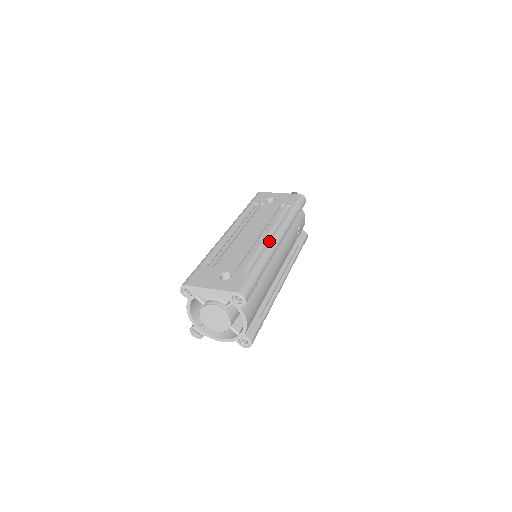
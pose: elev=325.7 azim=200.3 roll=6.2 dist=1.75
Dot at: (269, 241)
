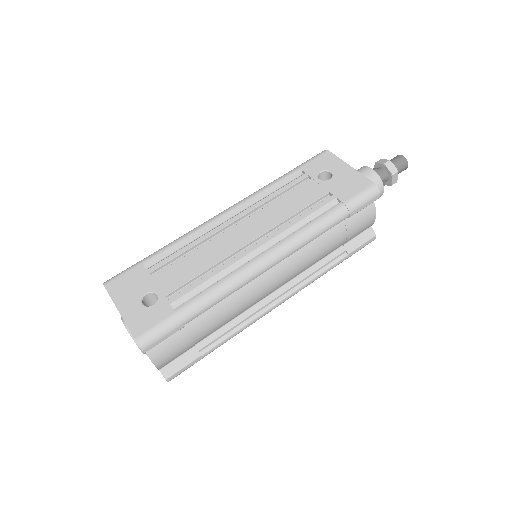
Dot at: (247, 263)
